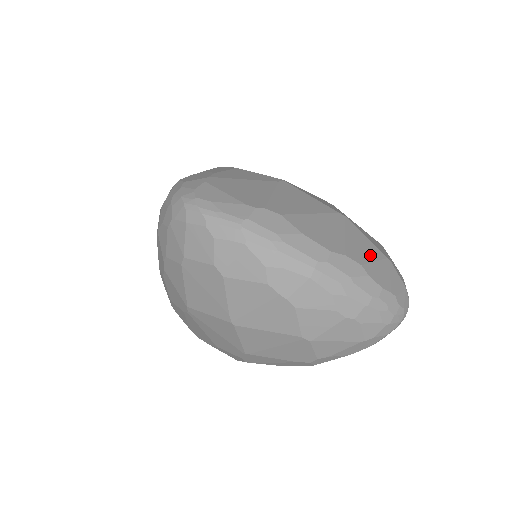
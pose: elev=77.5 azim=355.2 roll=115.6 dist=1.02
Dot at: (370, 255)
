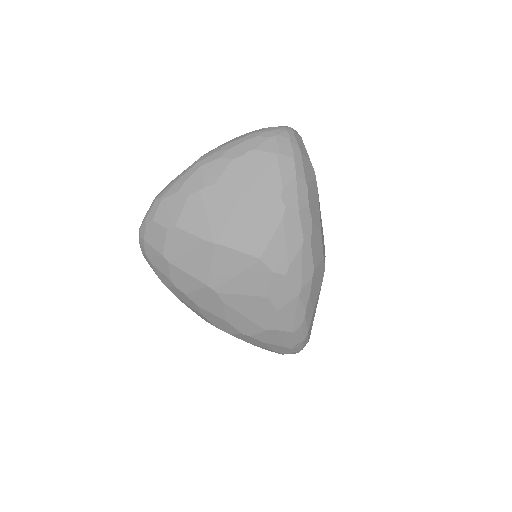
Dot at: occluded
